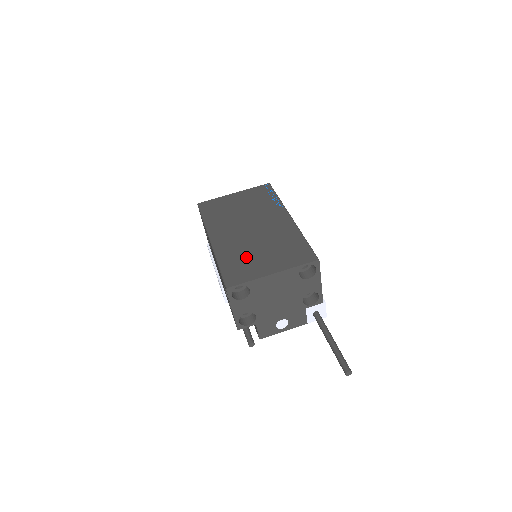
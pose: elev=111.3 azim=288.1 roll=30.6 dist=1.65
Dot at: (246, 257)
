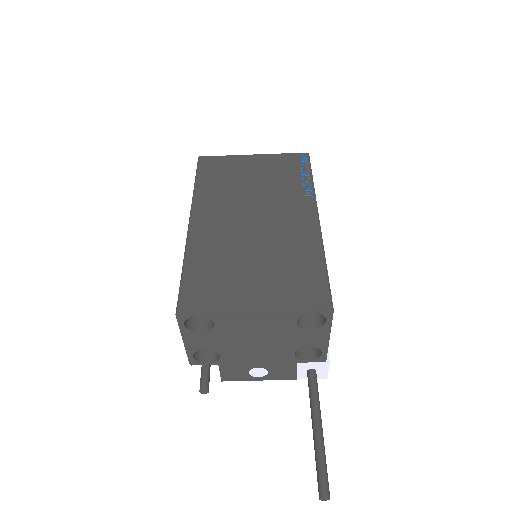
Dot at: (227, 267)
